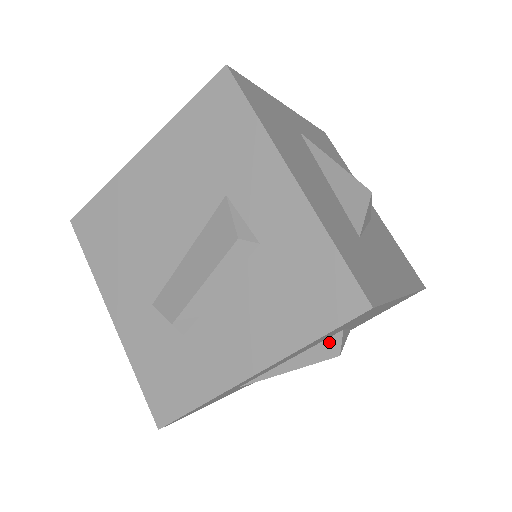
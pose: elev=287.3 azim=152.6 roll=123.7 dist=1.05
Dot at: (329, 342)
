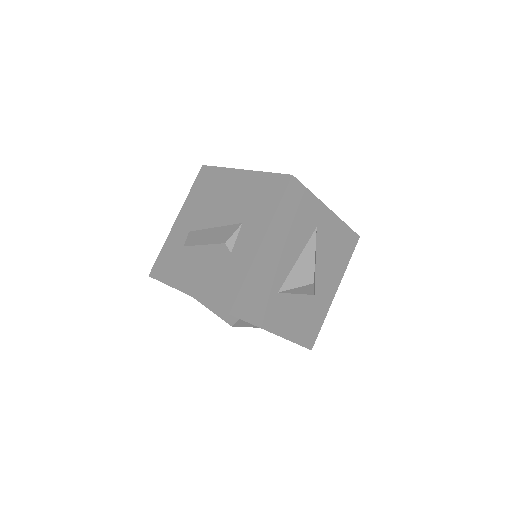
Dot at: (232, 317)
